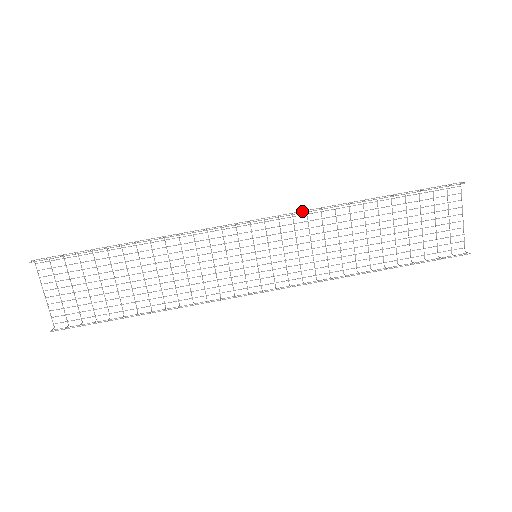
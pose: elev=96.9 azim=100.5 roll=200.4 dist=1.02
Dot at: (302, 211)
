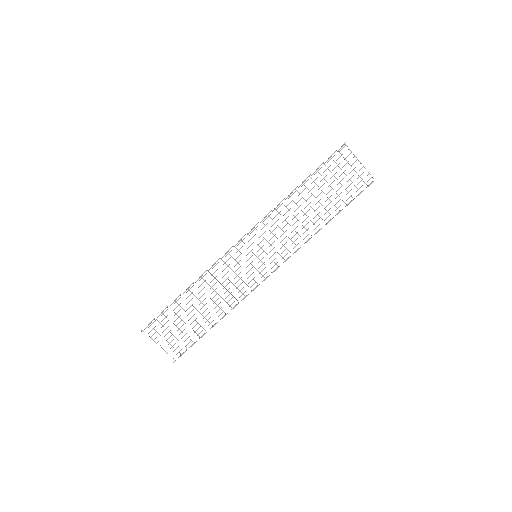
Dot at: (265, 217)
